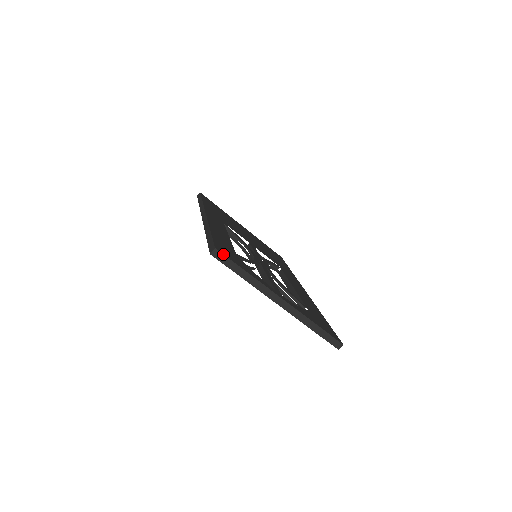
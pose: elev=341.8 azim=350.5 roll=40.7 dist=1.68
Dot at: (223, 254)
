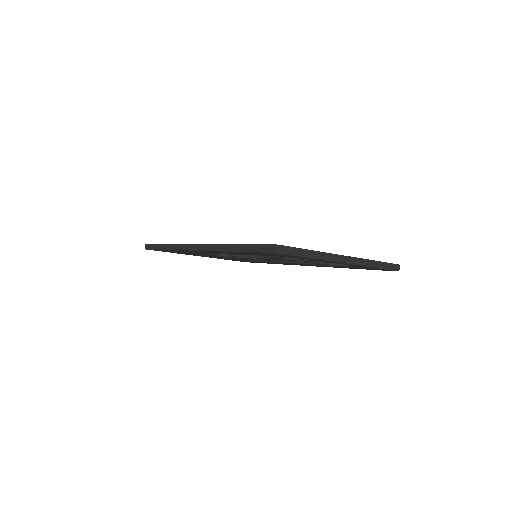
Dot at: (284, 246)
